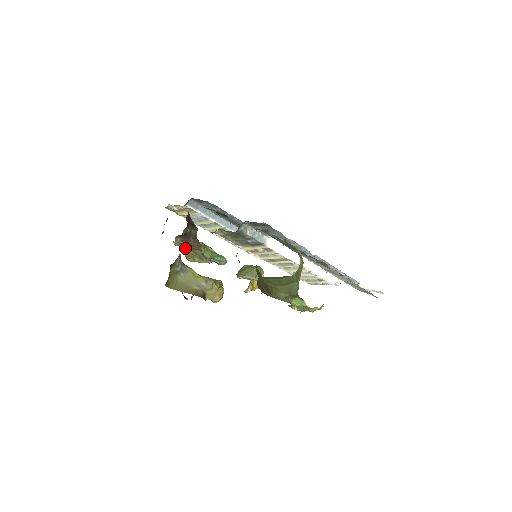
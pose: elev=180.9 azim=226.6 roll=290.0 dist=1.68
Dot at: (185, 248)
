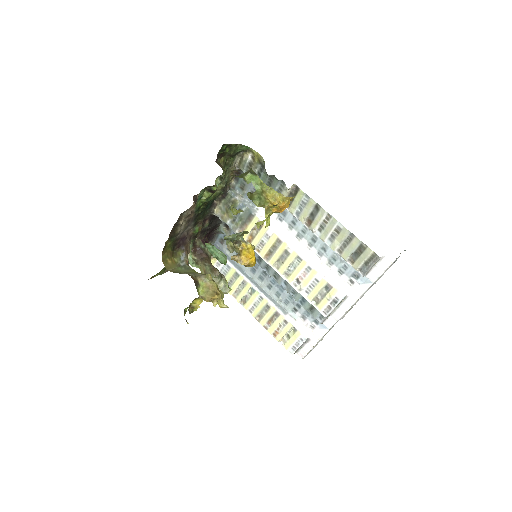
Dot at: occluded
